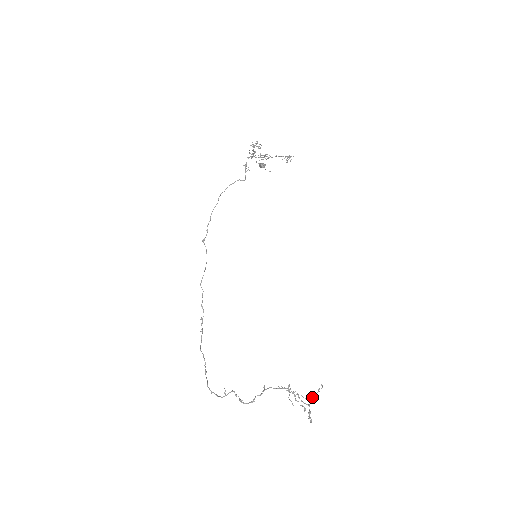
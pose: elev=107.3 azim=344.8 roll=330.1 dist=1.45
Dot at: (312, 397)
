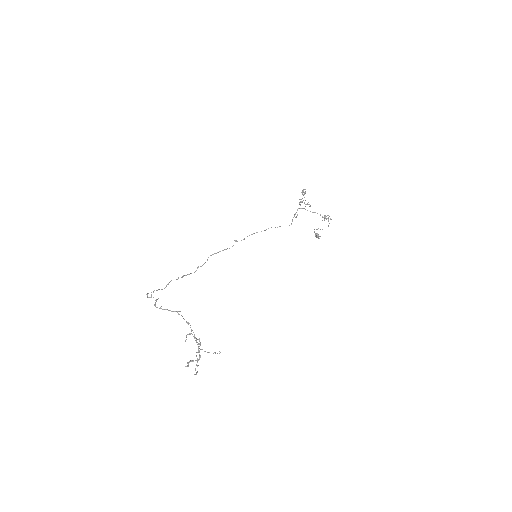
Dot at: occluded
